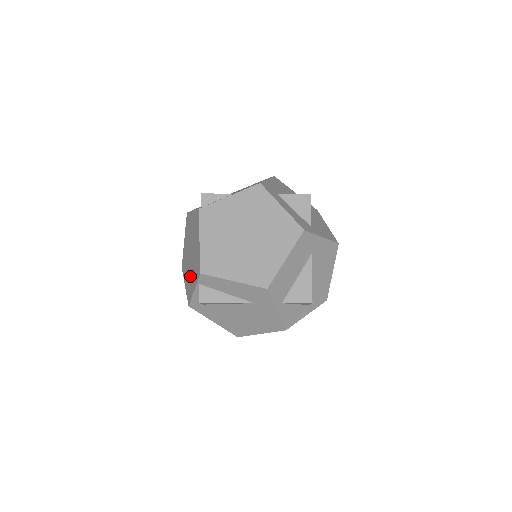
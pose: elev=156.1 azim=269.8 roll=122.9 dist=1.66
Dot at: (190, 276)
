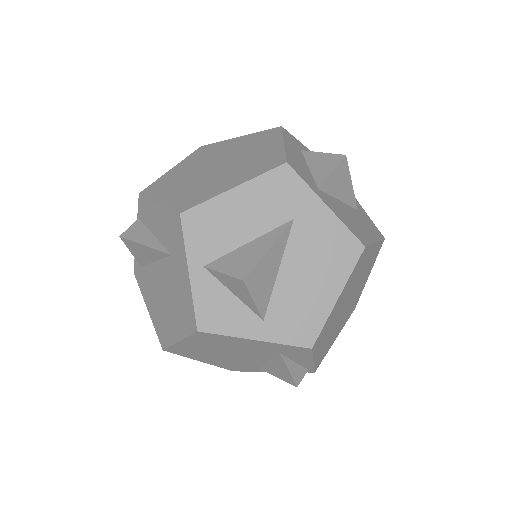
Dot at: occluded
